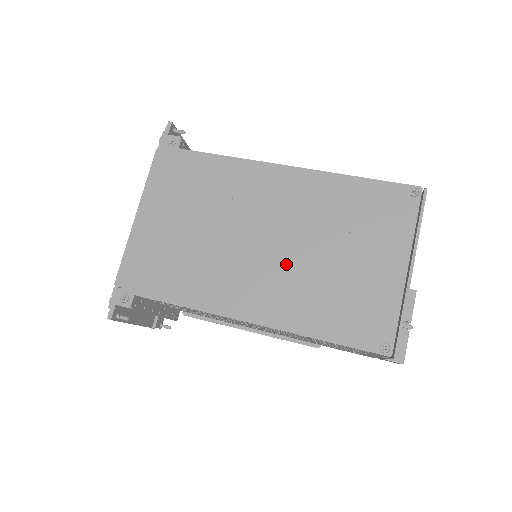
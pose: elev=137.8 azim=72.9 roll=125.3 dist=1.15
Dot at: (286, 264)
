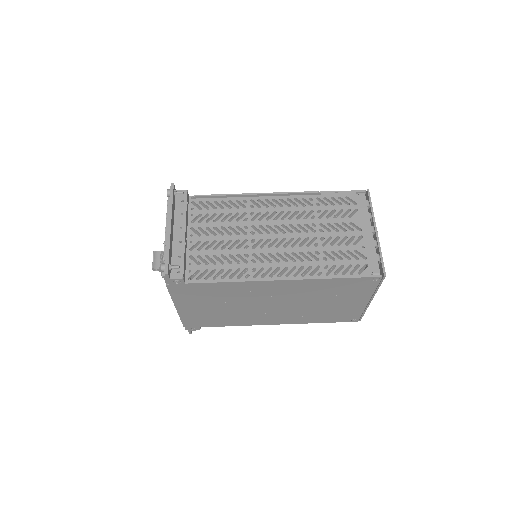
Dot at: (291, 309)
